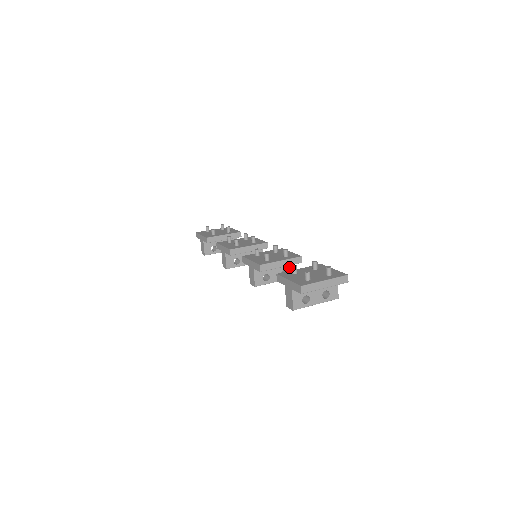
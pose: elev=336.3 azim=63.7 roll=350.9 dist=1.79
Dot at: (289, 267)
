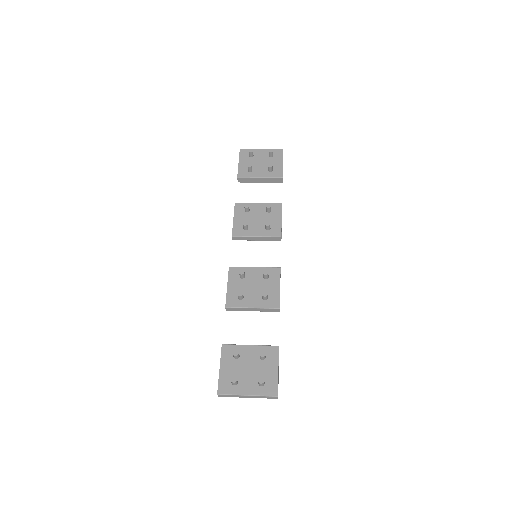
Dot at: occluded
